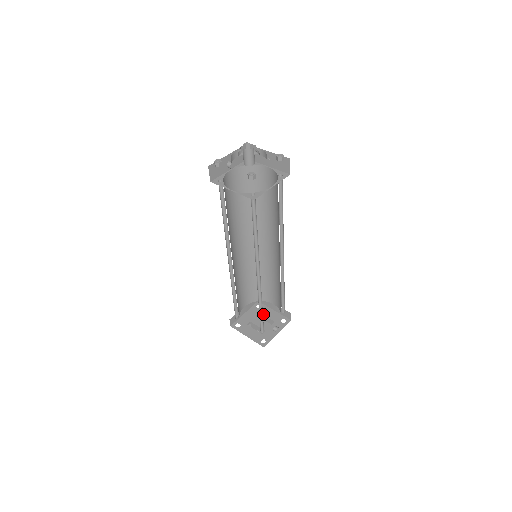
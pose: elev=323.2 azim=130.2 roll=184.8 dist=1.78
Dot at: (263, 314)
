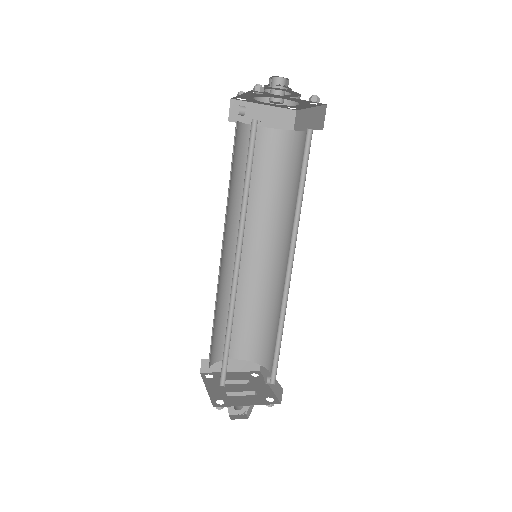
Dot at: (227, 380)
